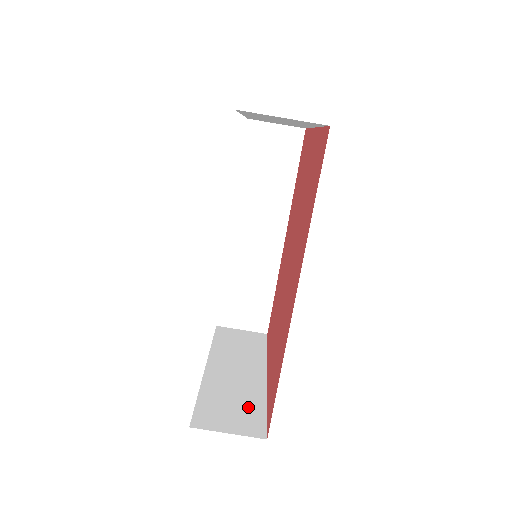
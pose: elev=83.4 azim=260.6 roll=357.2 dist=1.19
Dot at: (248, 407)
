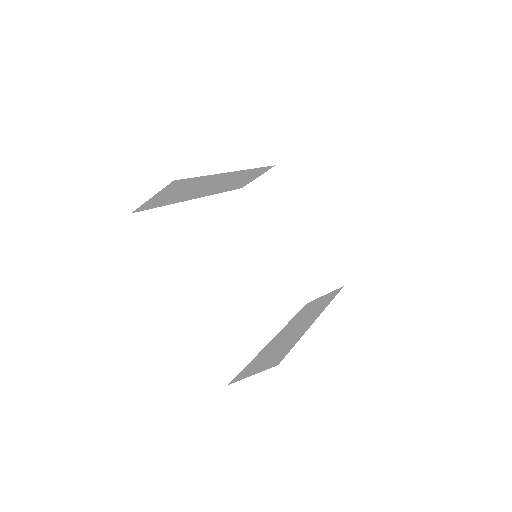
Dot at: (320, 267)
